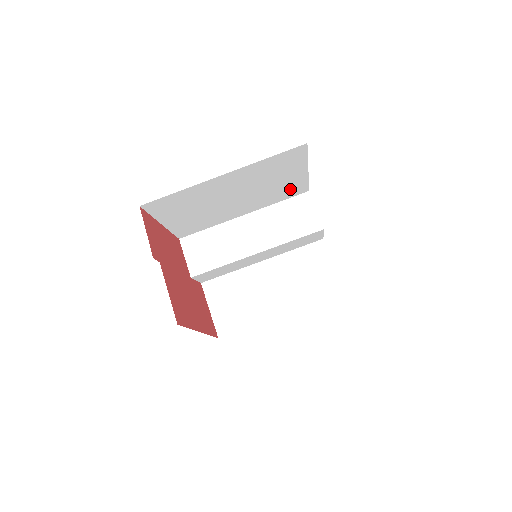
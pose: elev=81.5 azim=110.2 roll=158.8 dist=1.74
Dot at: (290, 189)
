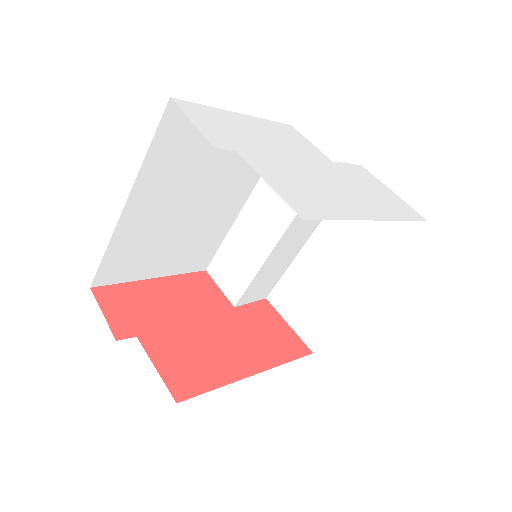
Dot at: occluded
